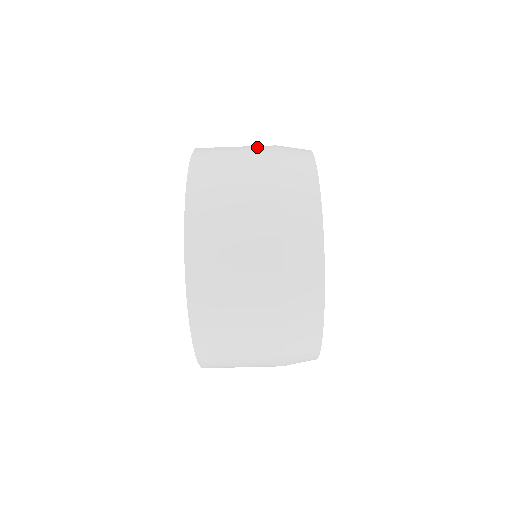
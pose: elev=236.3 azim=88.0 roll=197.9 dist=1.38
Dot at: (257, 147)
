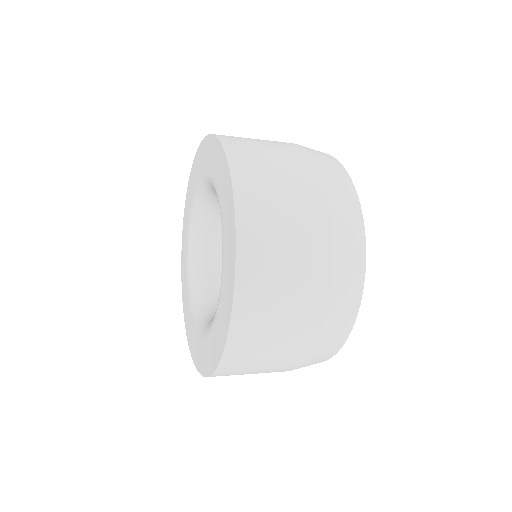
Dot at: (282, 144)
